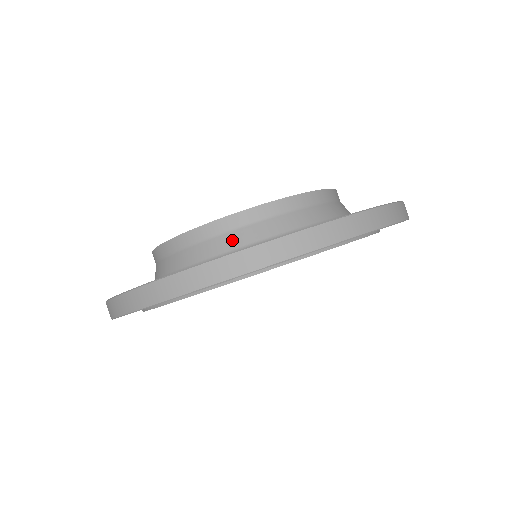
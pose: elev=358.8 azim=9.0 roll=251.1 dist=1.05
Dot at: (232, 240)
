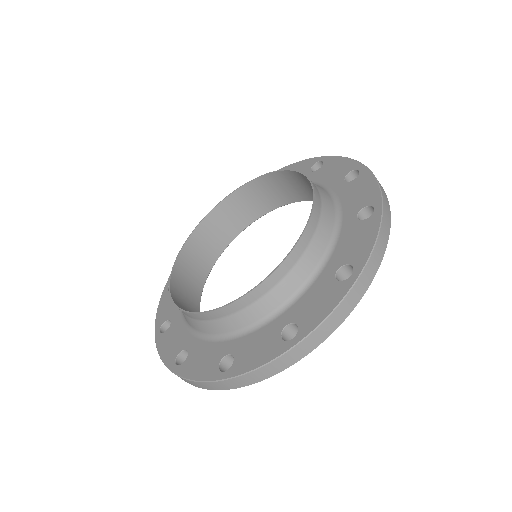
Dot at: (294, 280)
